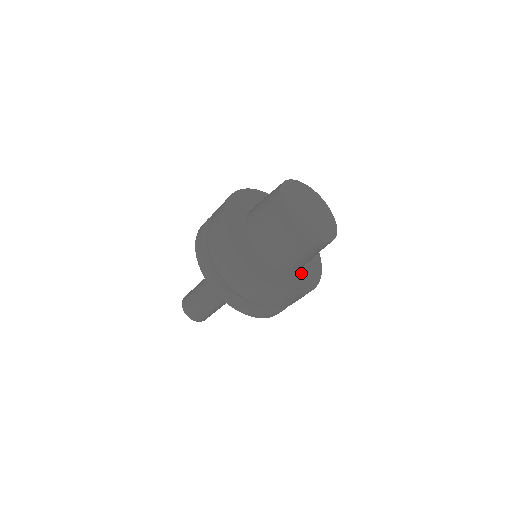
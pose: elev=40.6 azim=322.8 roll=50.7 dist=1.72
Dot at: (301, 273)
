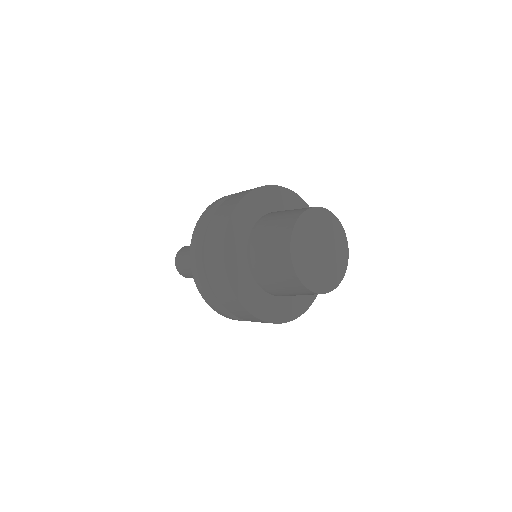
Dot at: occluded
